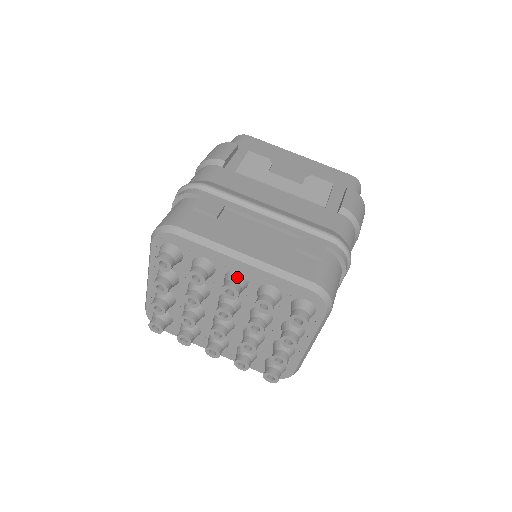
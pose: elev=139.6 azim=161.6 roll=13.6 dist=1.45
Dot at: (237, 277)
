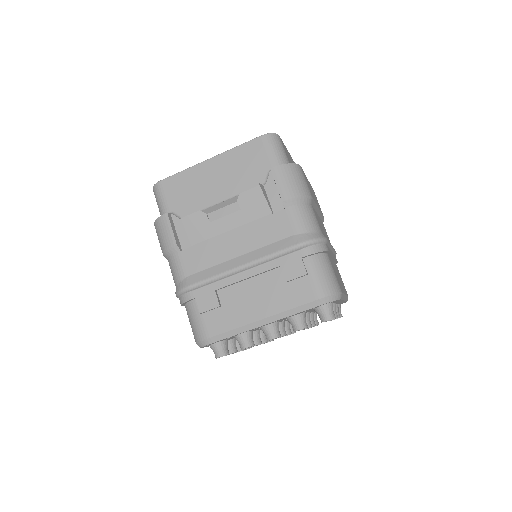
Dot at: (269, 329)
